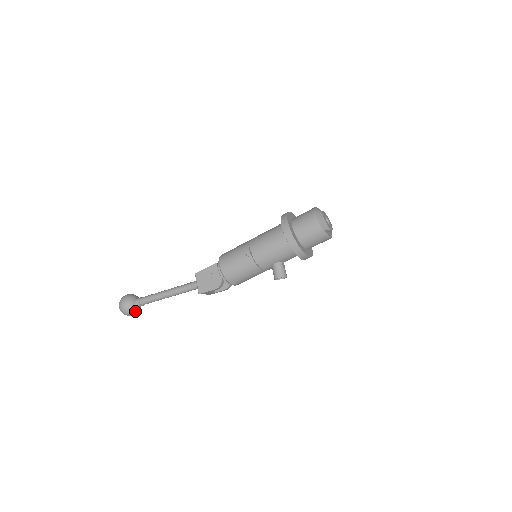
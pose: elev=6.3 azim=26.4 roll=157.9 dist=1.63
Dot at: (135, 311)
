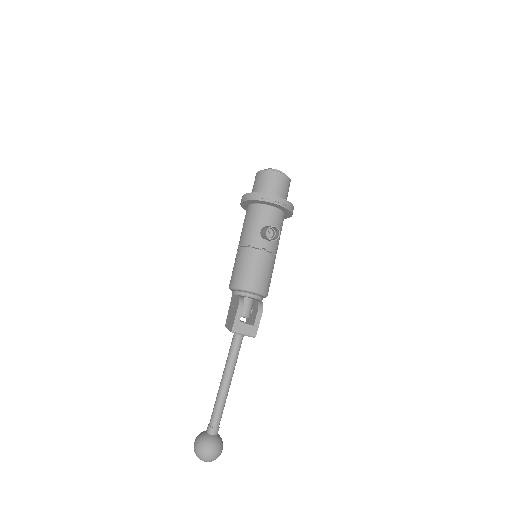
Dot at: (210, 441)
